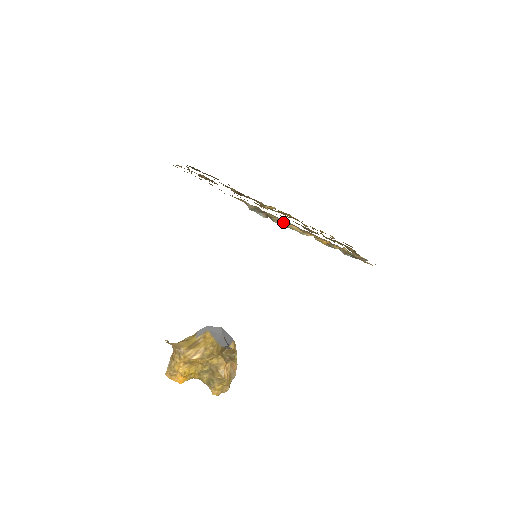
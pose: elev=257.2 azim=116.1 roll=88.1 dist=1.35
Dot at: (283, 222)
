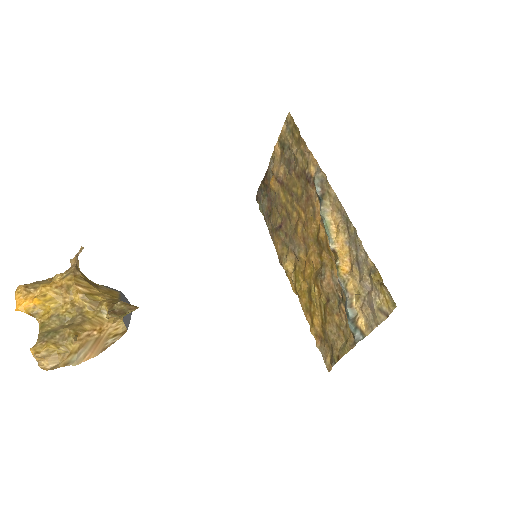
Dot at: (329, 214)
